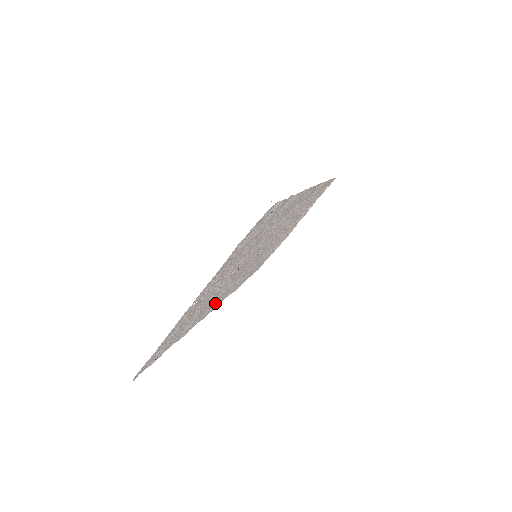
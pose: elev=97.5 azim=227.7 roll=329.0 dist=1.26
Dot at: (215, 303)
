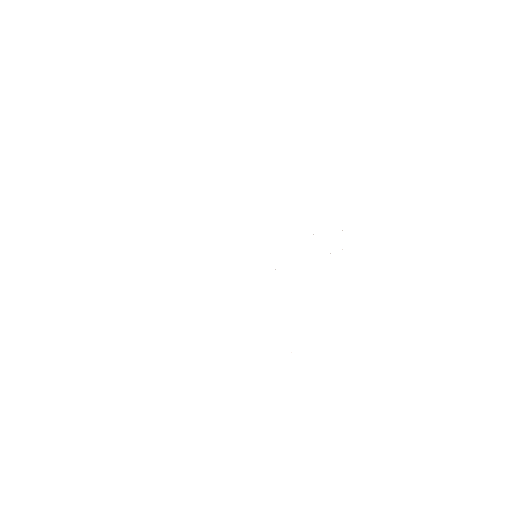
Dot at: occluded
